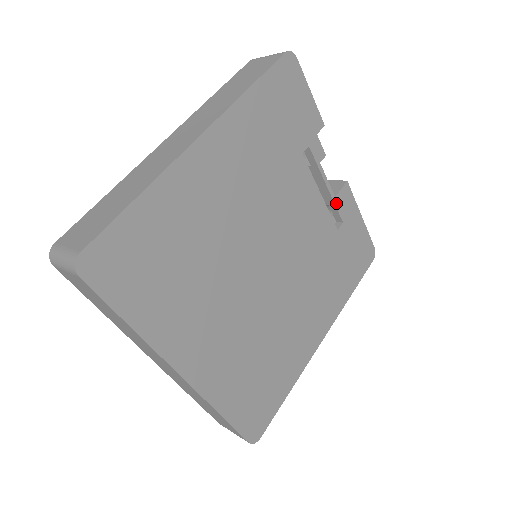
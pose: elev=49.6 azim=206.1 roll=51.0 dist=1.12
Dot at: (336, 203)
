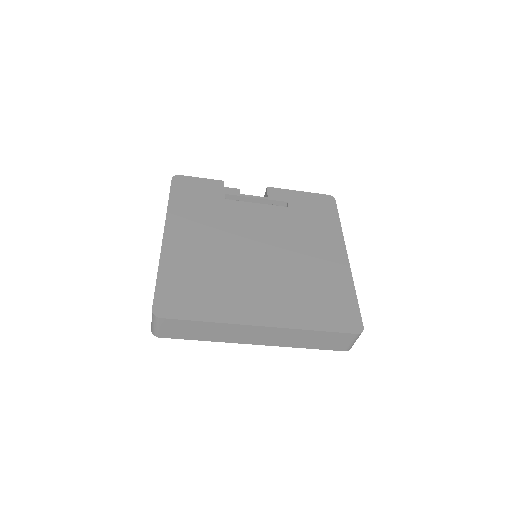
Dot at: (272, 199)
